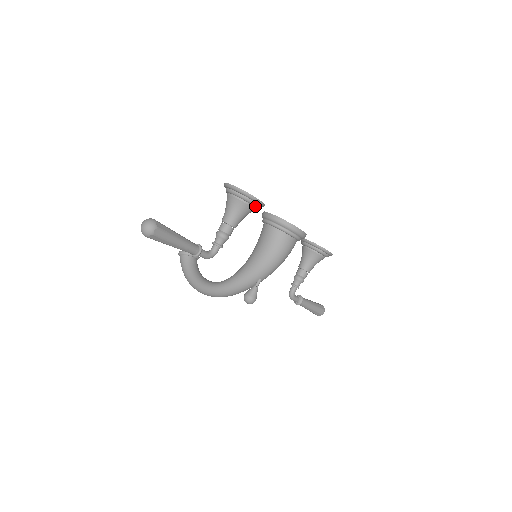
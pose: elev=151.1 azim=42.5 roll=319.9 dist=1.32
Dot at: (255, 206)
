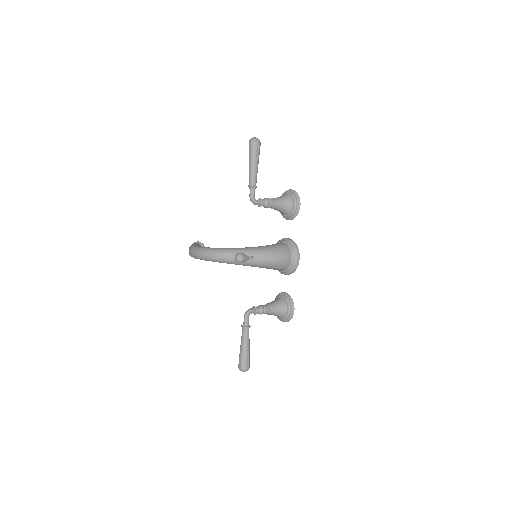
Dot at: (294, 206)
